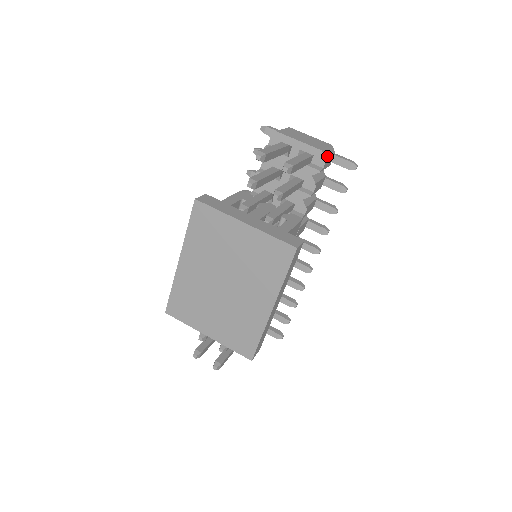
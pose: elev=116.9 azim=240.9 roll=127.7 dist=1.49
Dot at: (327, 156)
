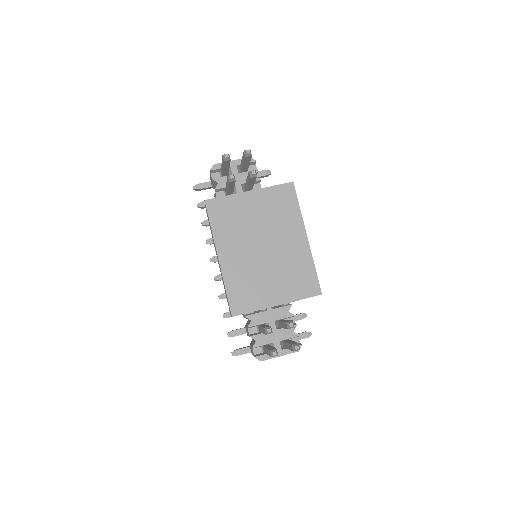
Dot at: occluded
